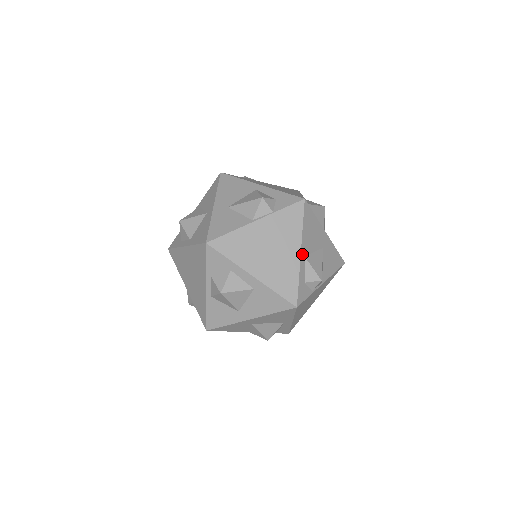
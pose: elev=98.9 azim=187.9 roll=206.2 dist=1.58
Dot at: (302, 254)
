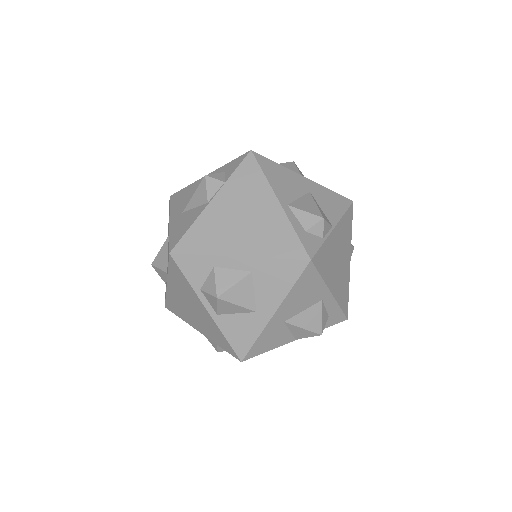
Dot at: (282, 203)
